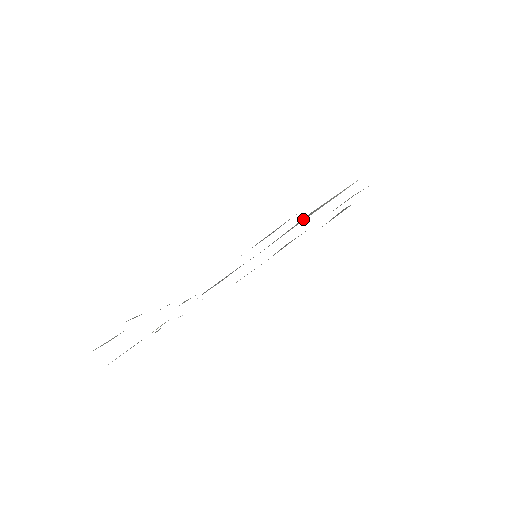
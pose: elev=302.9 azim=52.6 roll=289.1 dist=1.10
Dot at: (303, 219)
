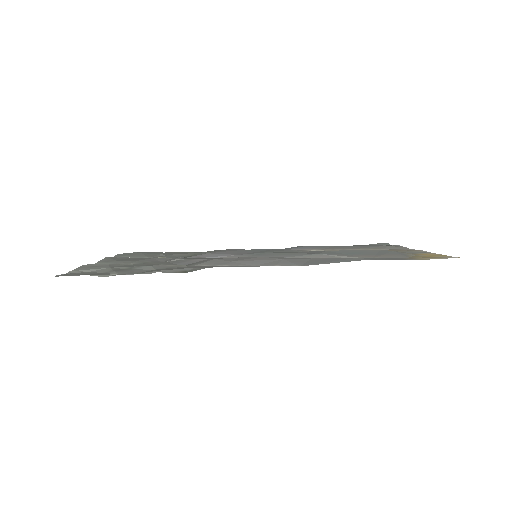
Dot at: (306, 256)
